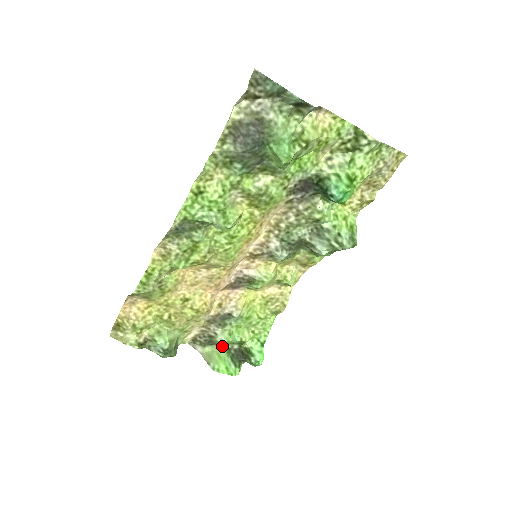
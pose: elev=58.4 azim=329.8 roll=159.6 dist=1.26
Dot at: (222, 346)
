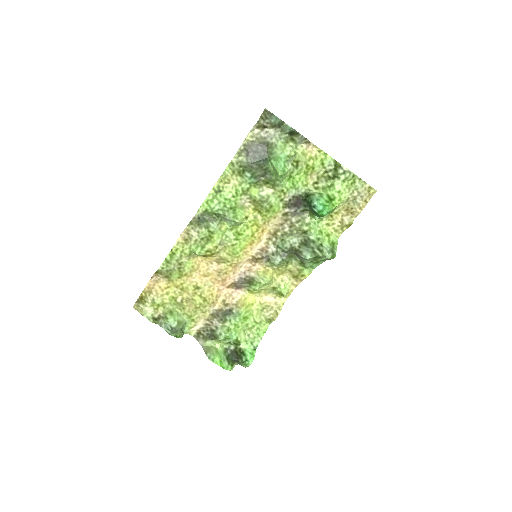
Dot at: (220, 338)
